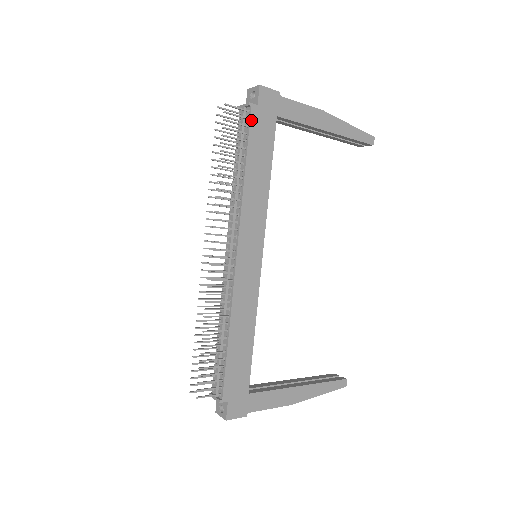
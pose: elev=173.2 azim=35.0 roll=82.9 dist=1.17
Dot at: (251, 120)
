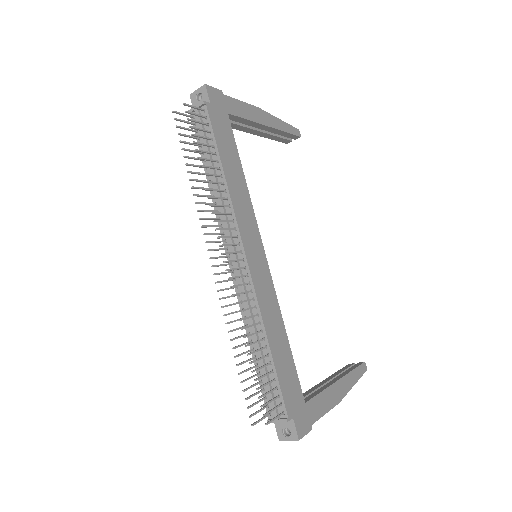
Dot at: (210, 118)
